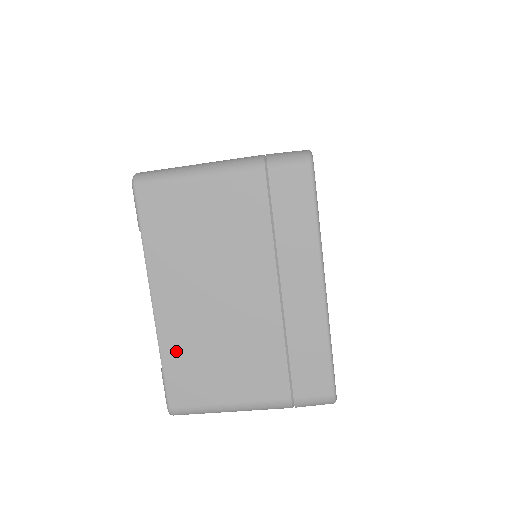
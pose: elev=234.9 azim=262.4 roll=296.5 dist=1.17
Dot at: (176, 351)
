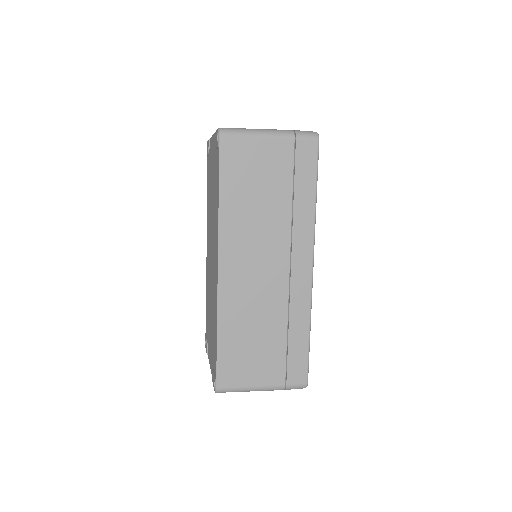
Dot at: occluded
